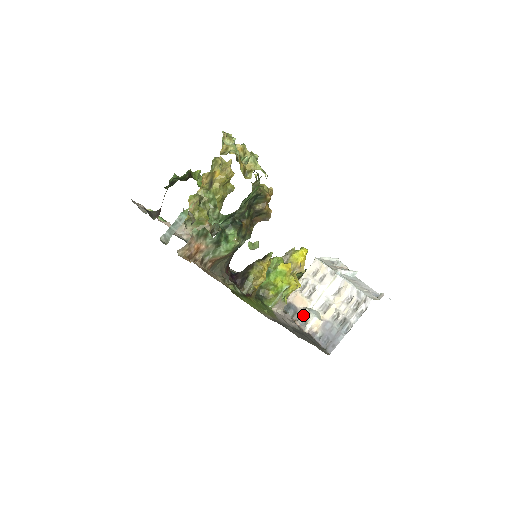
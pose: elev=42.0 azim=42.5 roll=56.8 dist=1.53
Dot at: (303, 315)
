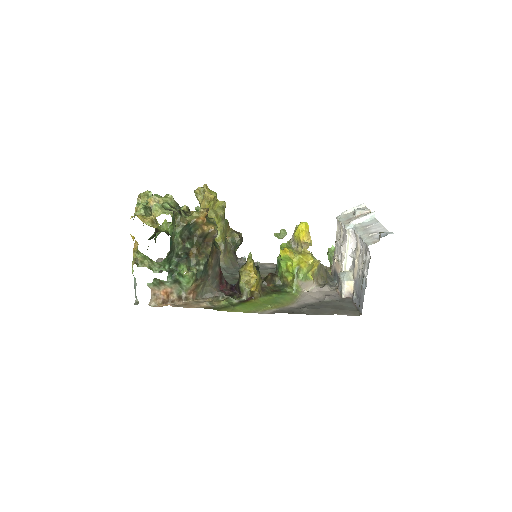
Dot at: occluded
